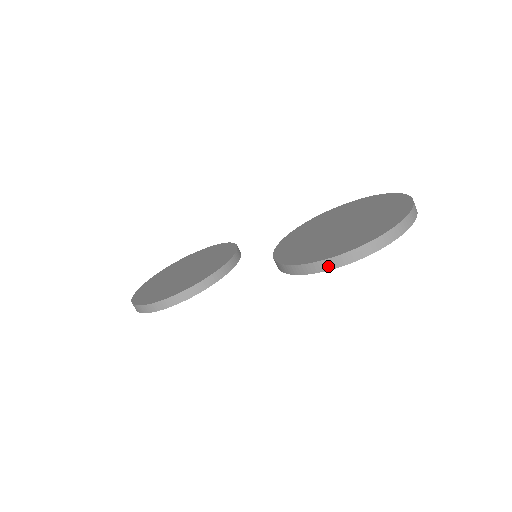
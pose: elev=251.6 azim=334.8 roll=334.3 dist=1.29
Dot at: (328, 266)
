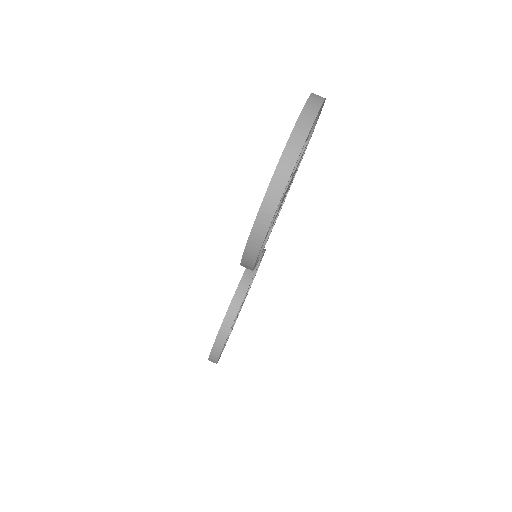
Dot at: (255, 248)
